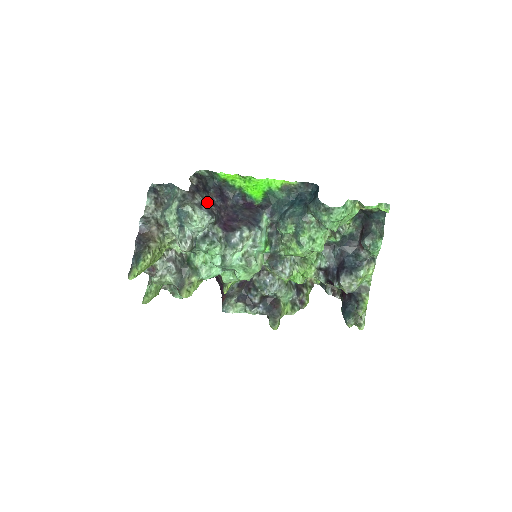
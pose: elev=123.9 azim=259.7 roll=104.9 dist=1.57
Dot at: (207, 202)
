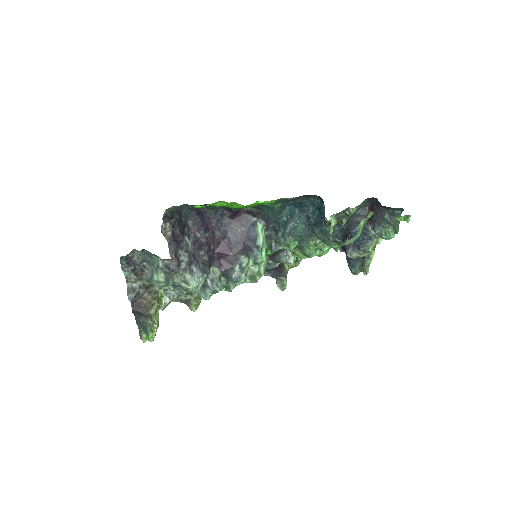
Dot at: (193, 251)
